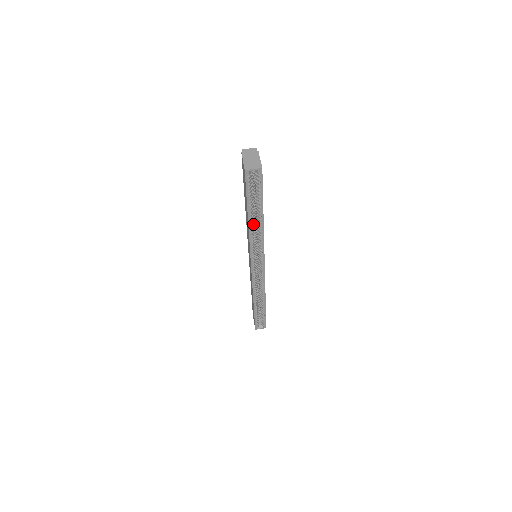
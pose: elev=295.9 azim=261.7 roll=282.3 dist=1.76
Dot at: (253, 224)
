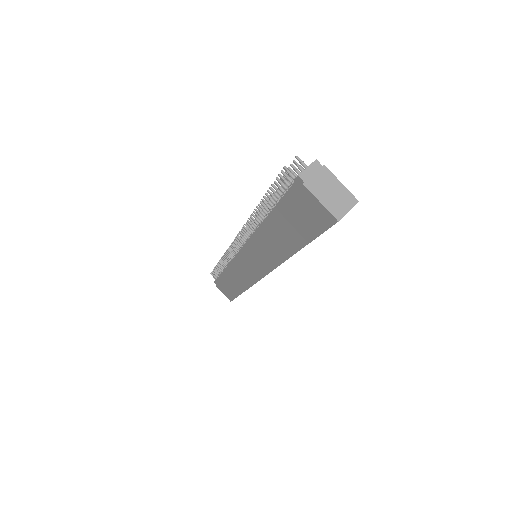
Dot at: occluded
